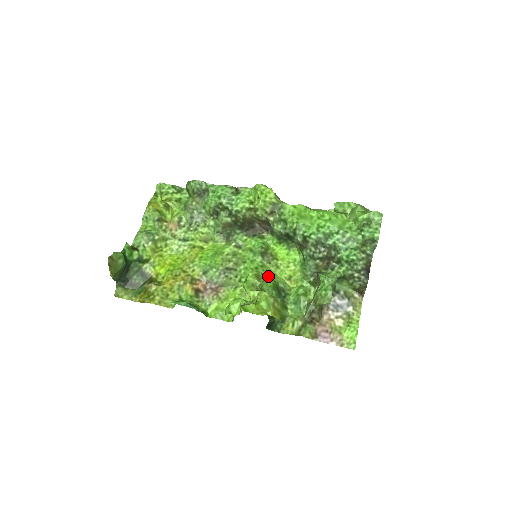
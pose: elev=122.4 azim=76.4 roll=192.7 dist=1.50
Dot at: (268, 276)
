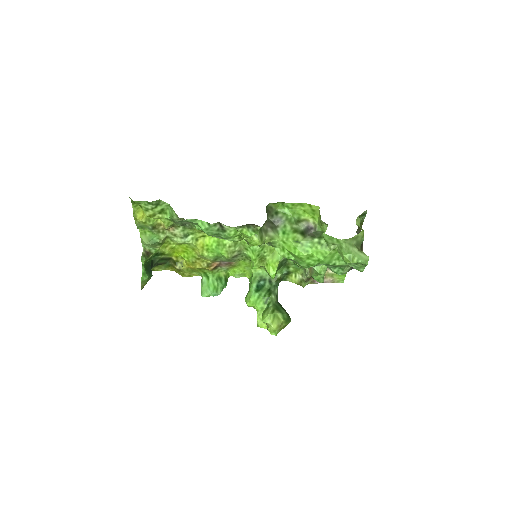
Dot at: (269, 257)
